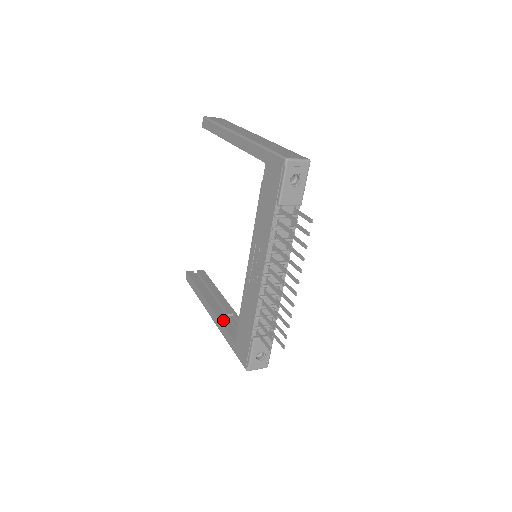
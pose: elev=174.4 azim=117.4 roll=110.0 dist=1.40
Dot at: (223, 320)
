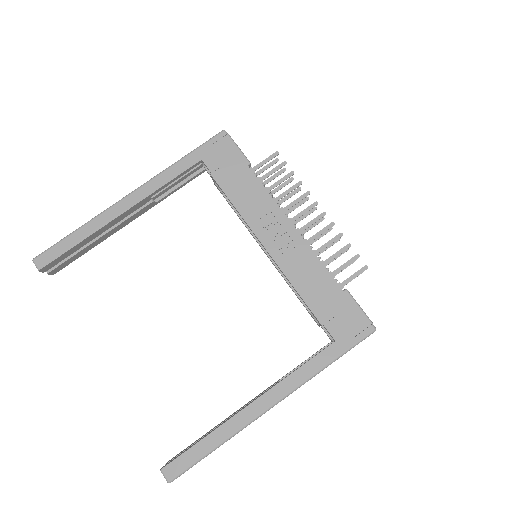
Dot at: (290, 373)
